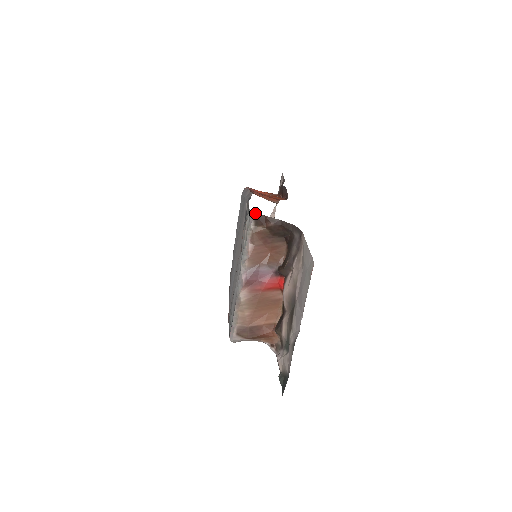
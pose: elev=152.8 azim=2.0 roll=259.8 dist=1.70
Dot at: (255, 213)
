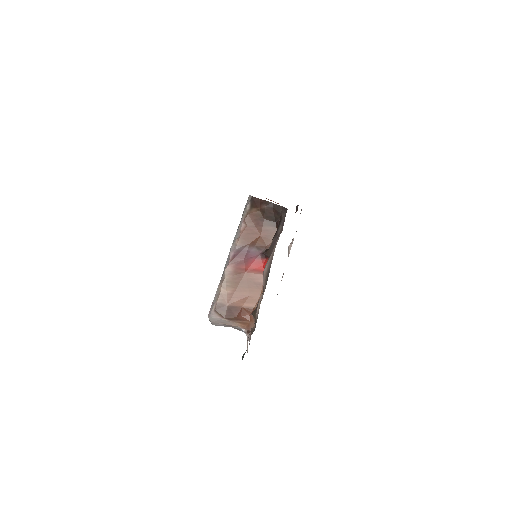
Dot at: (252, 196)
